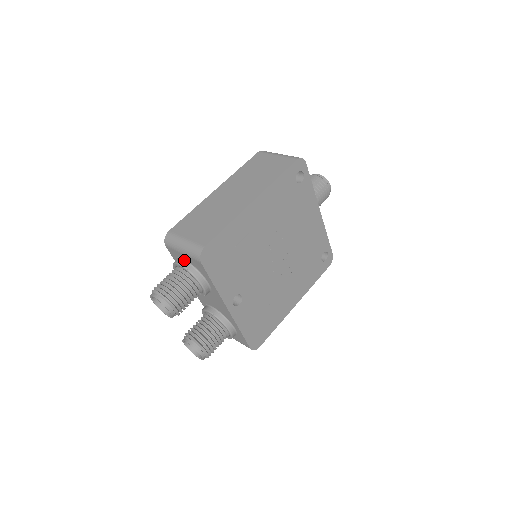
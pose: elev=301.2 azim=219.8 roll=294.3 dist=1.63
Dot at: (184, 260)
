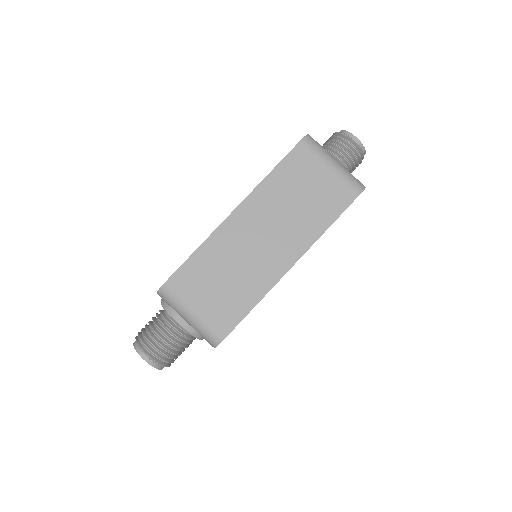
Dot at: occluded
